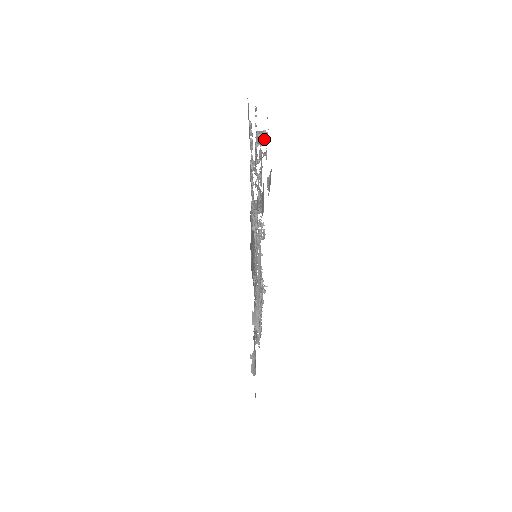
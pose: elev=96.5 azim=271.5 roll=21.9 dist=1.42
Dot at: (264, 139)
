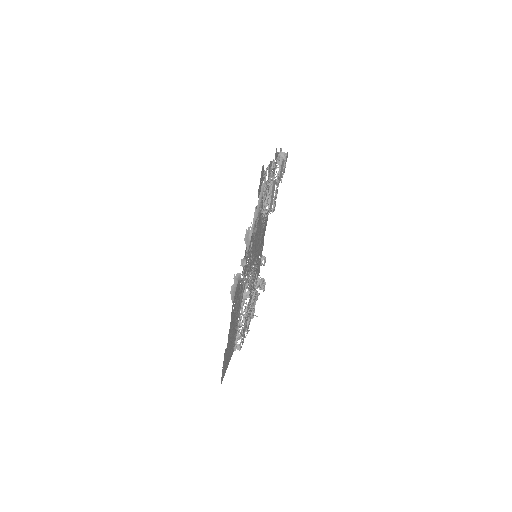
Dot at: occluded
